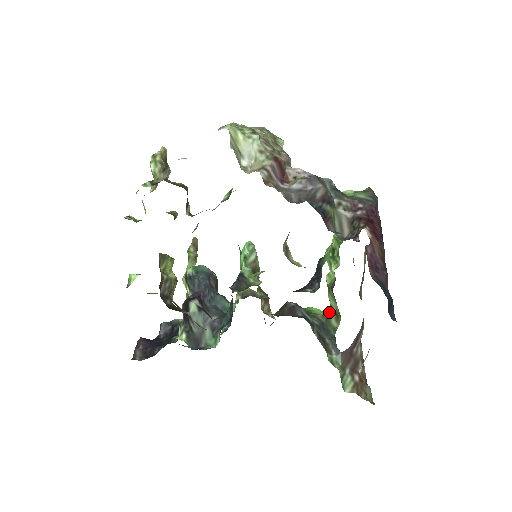
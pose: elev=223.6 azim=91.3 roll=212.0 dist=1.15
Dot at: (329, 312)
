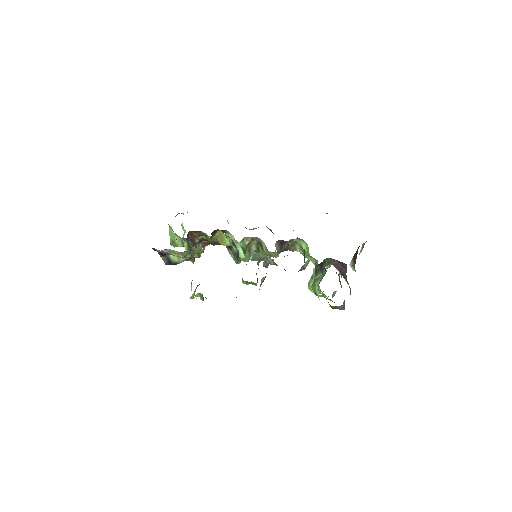
Dot at: occluded
